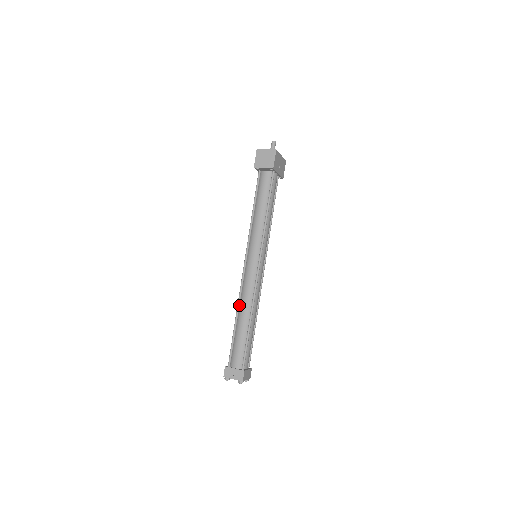
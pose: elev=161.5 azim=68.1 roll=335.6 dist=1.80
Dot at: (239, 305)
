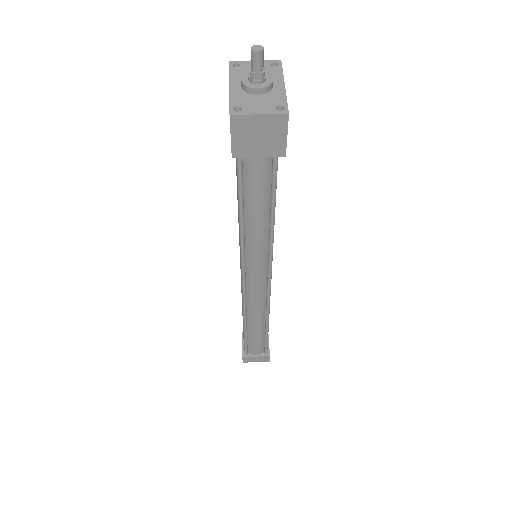
Dot at: (246, 314)
